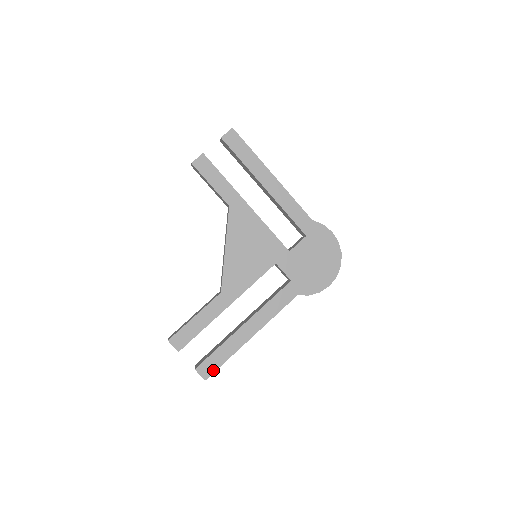
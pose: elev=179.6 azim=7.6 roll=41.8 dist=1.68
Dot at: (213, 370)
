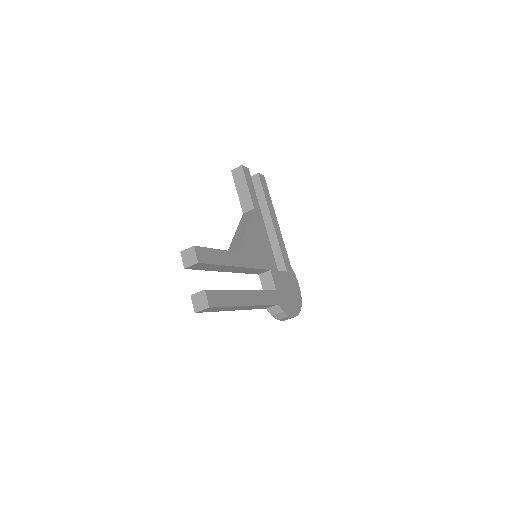
Dot at: (217, 304)
